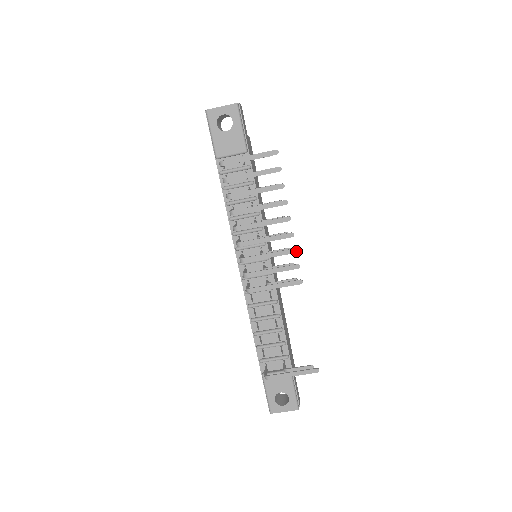
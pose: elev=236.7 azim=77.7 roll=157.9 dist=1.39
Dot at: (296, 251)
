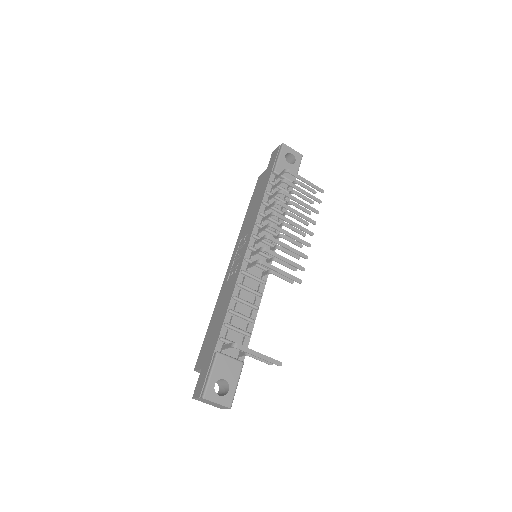
Dot at: (307, 258)
